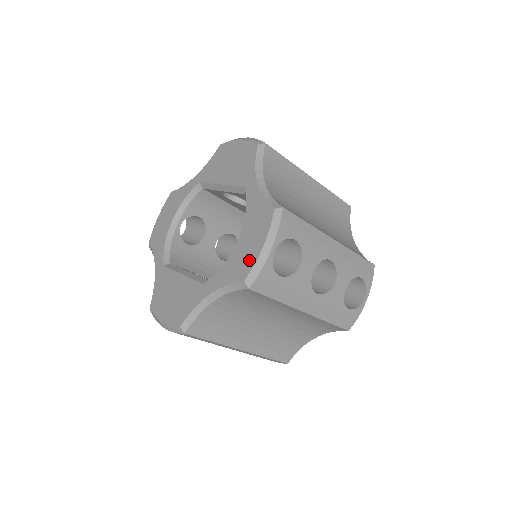
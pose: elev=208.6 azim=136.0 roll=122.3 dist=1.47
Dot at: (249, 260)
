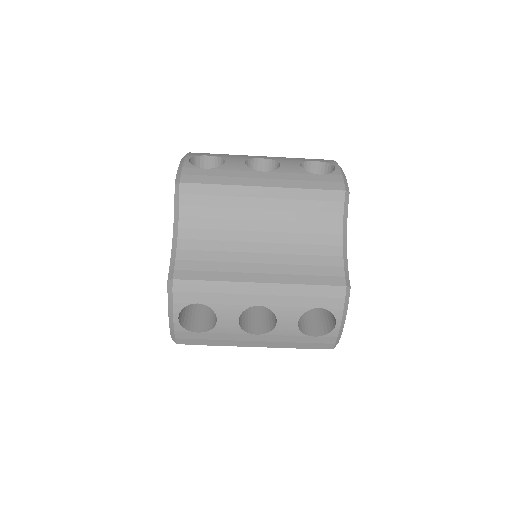
Dot at: occluded
